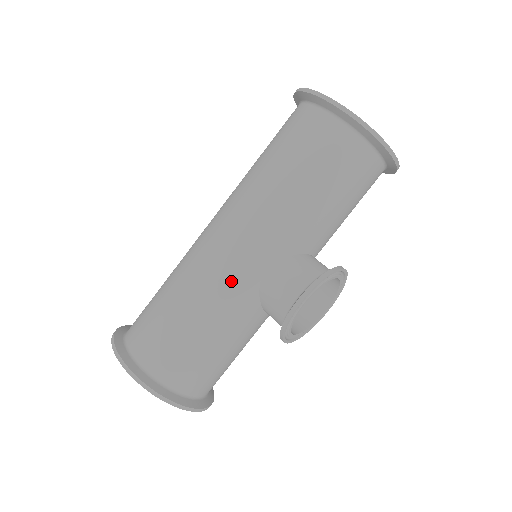
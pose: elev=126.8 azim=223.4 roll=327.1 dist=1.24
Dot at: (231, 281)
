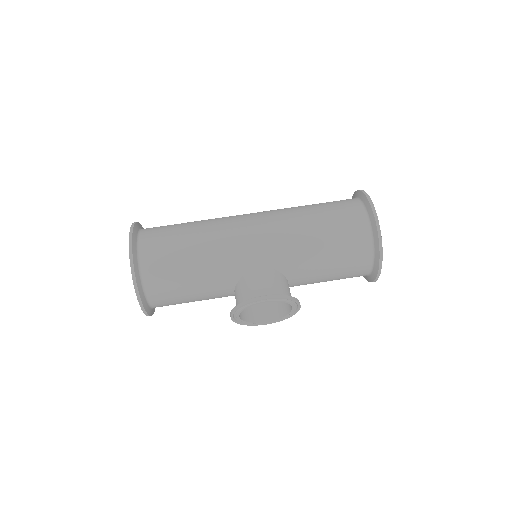
Dot at: (235, 254)
